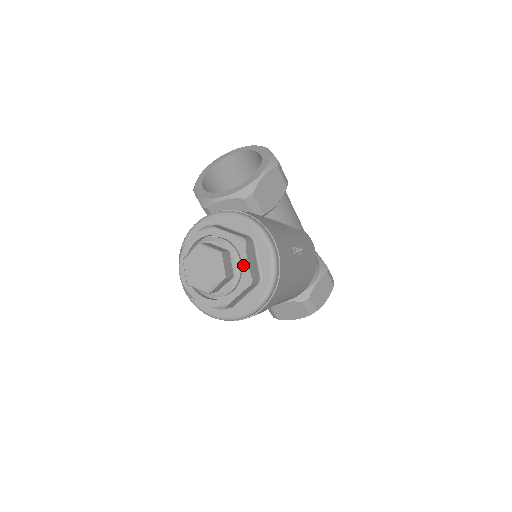
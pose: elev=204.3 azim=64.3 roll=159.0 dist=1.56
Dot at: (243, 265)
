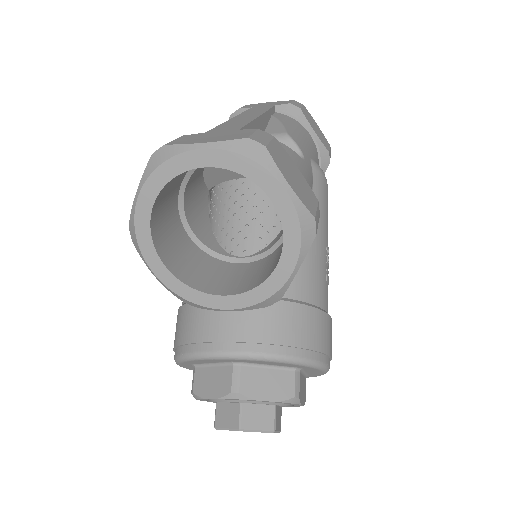
Dot at: occluded
